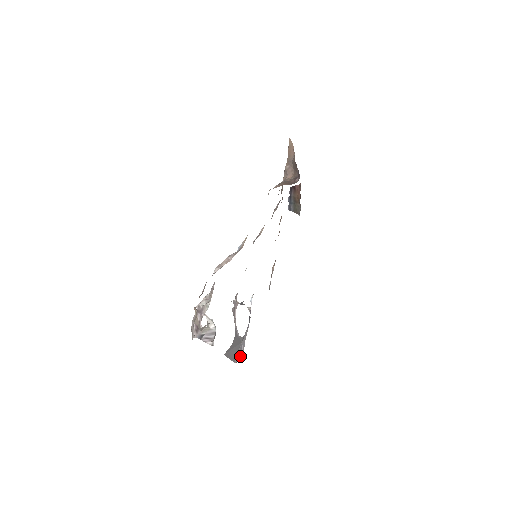
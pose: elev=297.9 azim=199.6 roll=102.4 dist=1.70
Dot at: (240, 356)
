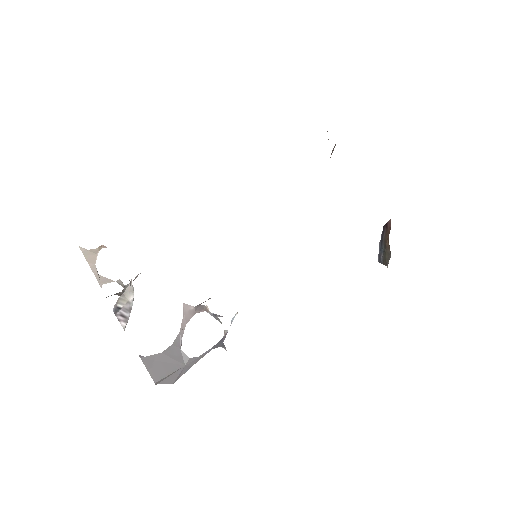
Dot at: (169, 380)
